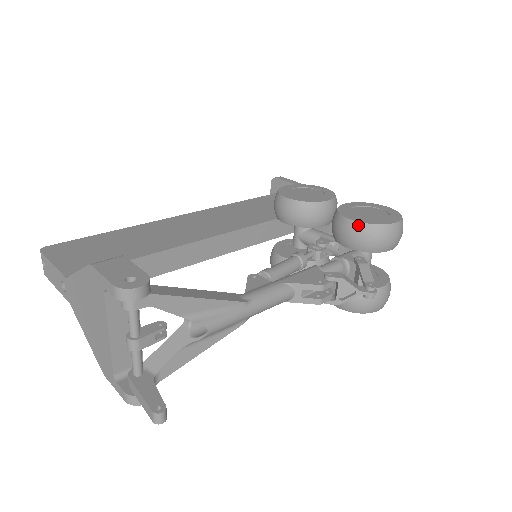
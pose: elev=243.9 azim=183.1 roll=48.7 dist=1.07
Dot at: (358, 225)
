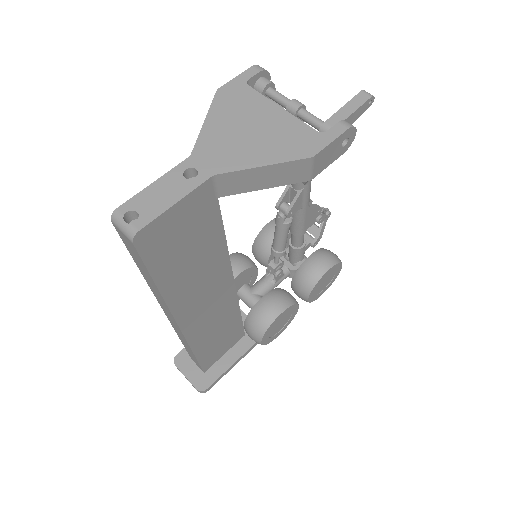
Dot at: occluded
